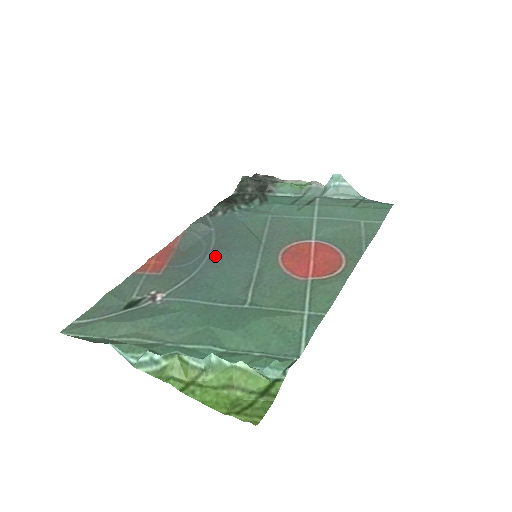
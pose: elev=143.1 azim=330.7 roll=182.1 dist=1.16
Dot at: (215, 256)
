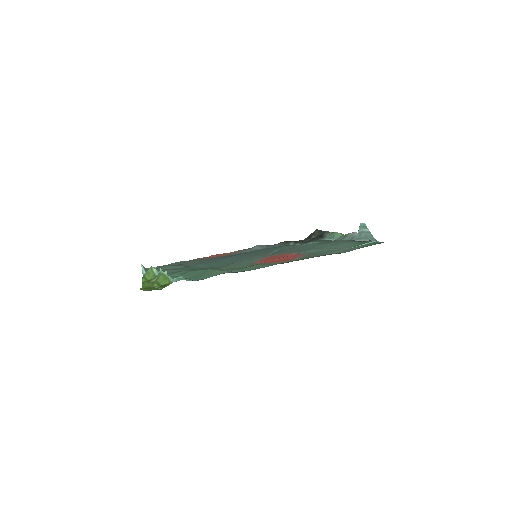
Dot at: (239, 255)
